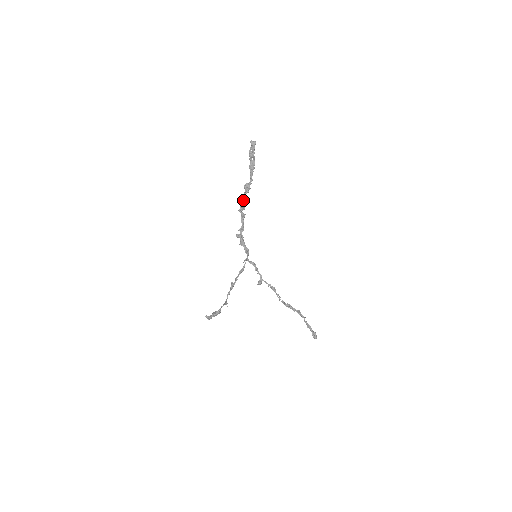
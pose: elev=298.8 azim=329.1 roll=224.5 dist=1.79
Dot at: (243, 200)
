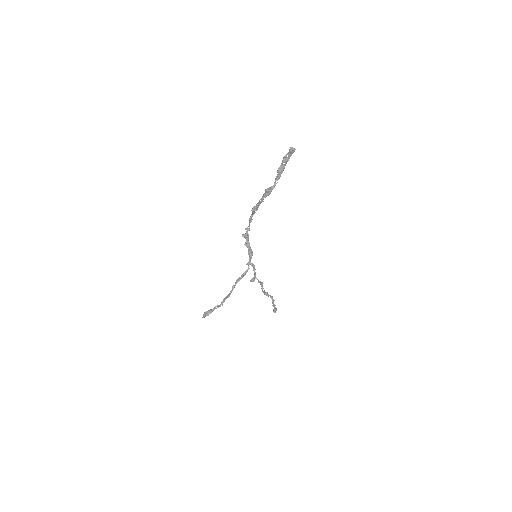
Dot at: (260, 202)
